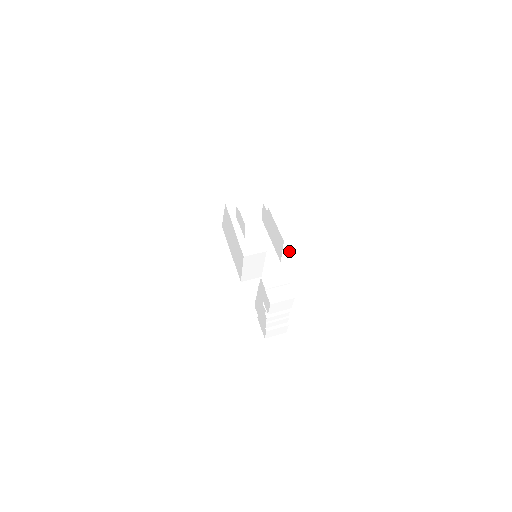
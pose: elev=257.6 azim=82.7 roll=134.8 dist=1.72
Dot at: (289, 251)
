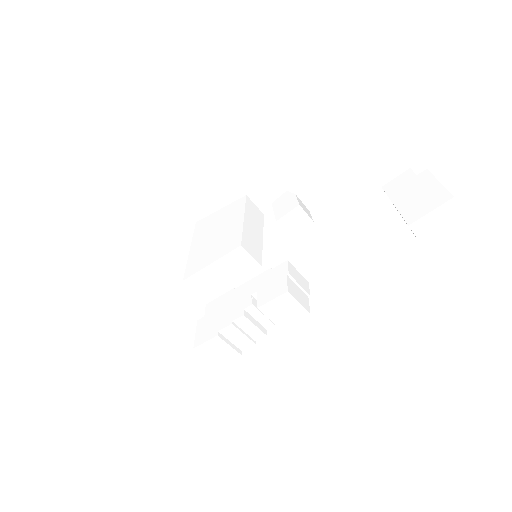
Dot at: (433, 220)
